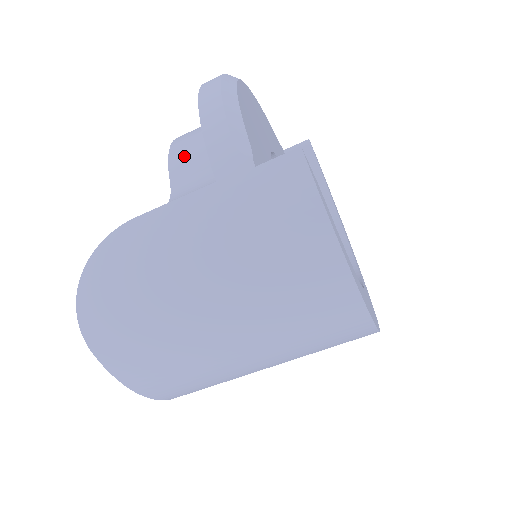
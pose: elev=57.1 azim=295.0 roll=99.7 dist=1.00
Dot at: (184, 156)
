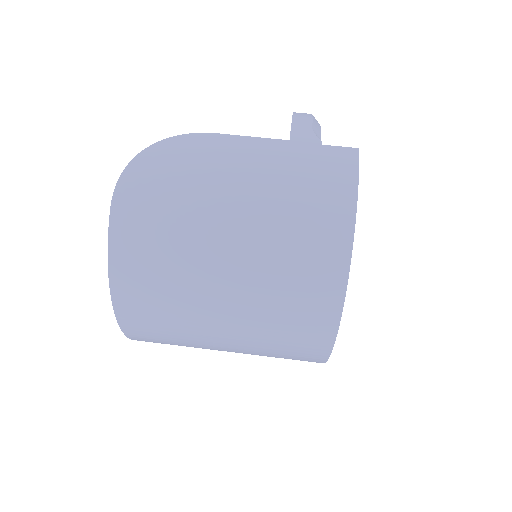
Dot at: occluded
